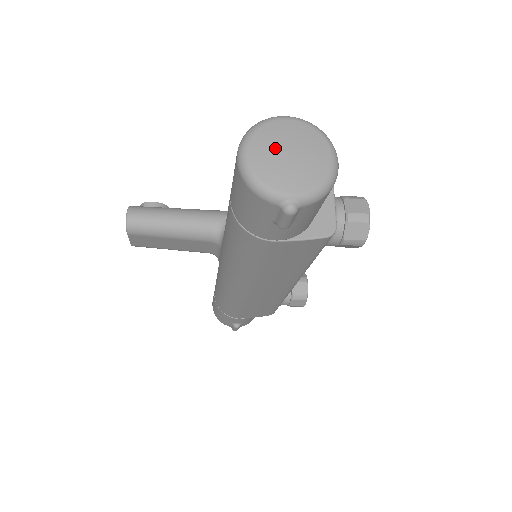
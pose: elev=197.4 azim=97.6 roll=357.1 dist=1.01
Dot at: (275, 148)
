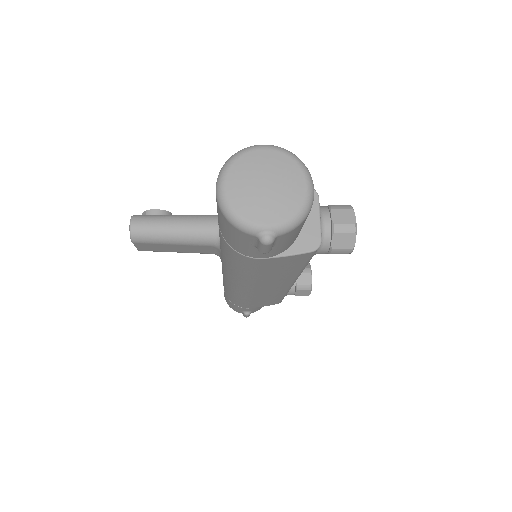
Dot at: (251, 180)
